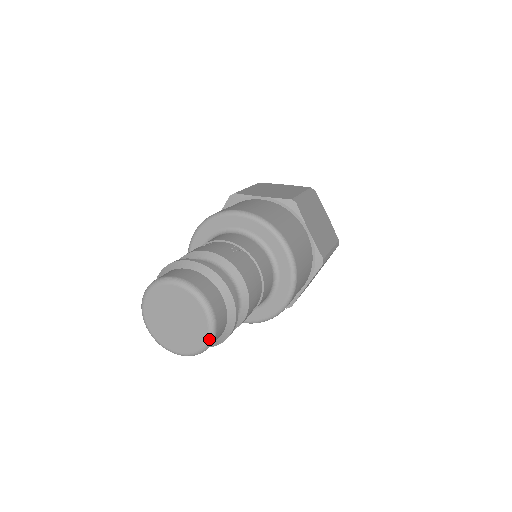
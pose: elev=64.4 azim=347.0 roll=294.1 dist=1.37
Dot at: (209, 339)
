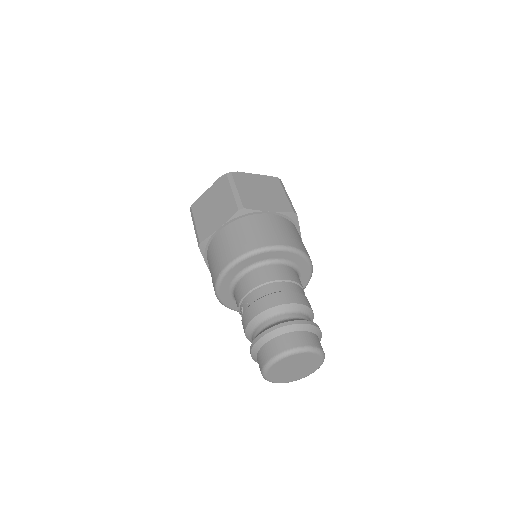
Dot at: (322, 356)
